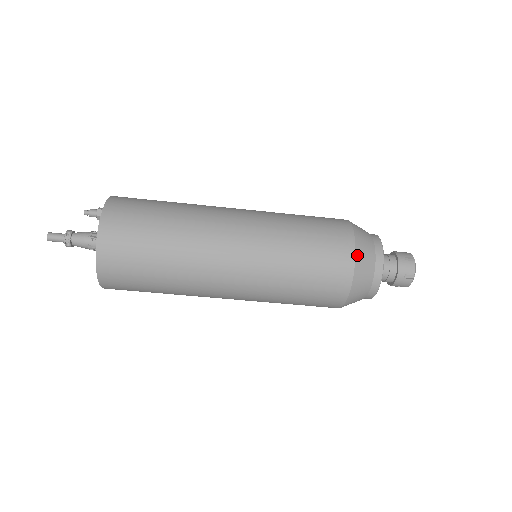
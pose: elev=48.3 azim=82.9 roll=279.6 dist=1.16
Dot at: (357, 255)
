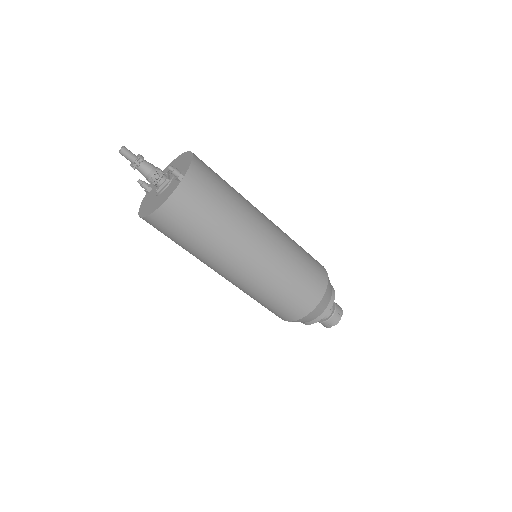
Dot at: (317, 307)
